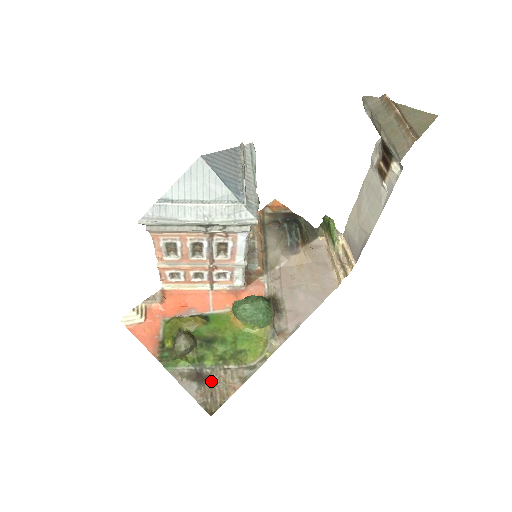
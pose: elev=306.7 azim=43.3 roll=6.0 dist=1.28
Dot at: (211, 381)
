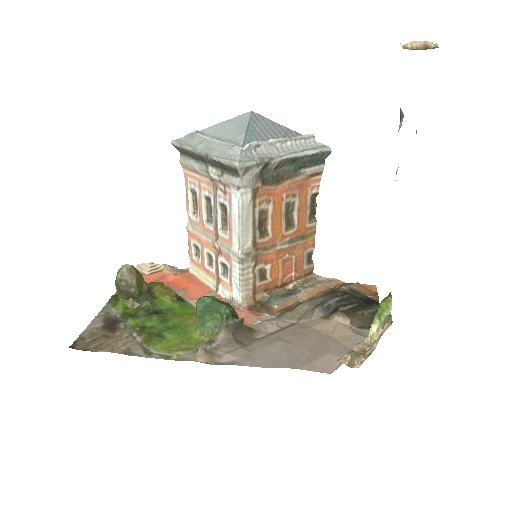
Dot at: (112, 333)
